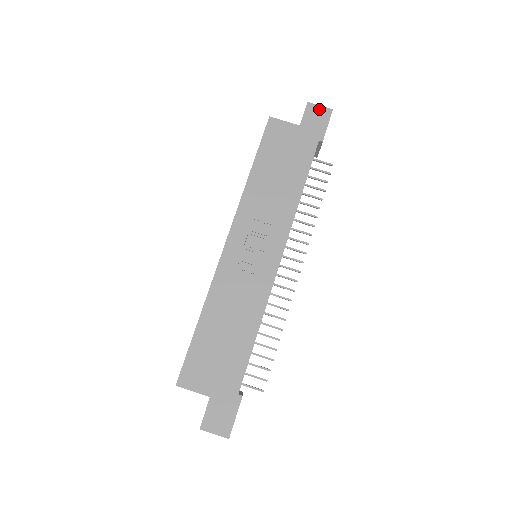
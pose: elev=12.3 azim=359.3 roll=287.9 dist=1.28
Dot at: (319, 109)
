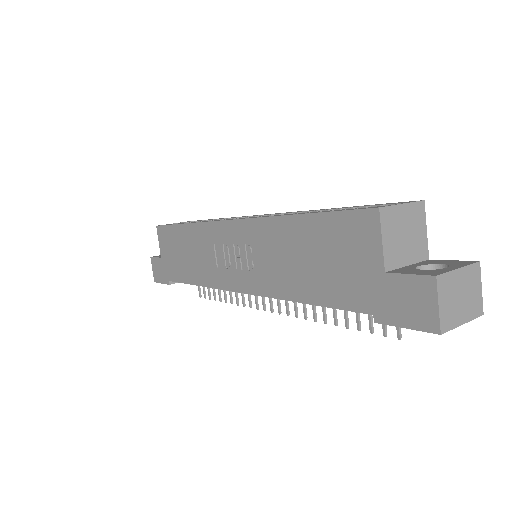
Dot at: (430, 304)
